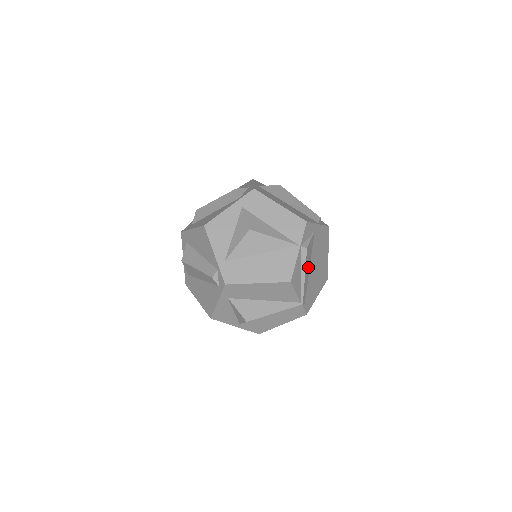
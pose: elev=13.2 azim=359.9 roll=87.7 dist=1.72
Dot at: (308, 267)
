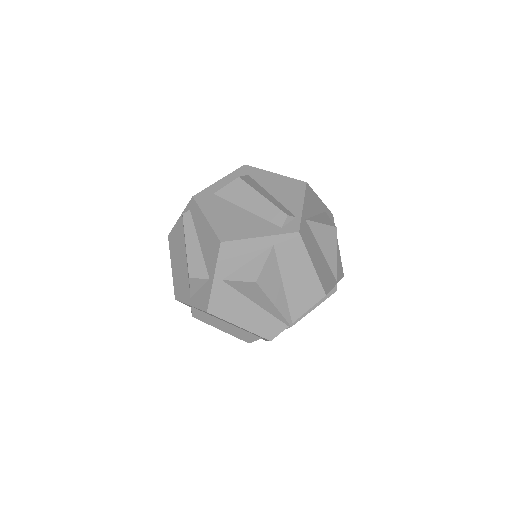
Dot at: occluded
